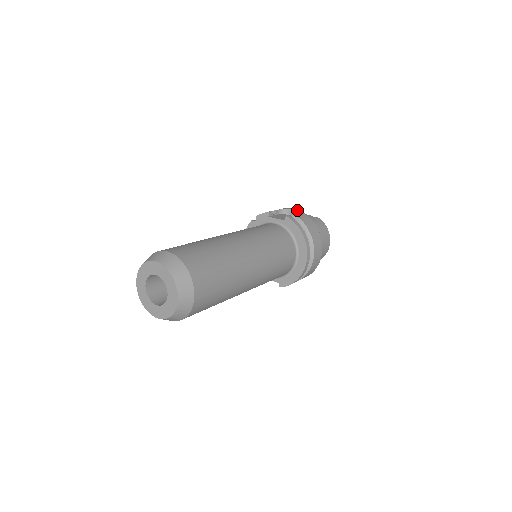
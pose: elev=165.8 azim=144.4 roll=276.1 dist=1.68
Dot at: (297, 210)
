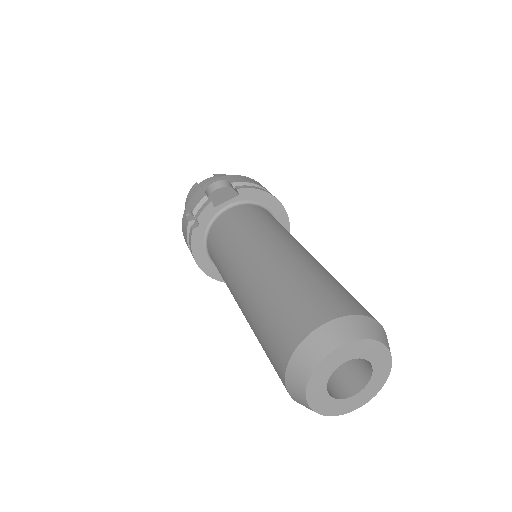
Dot at: (219, 178)
